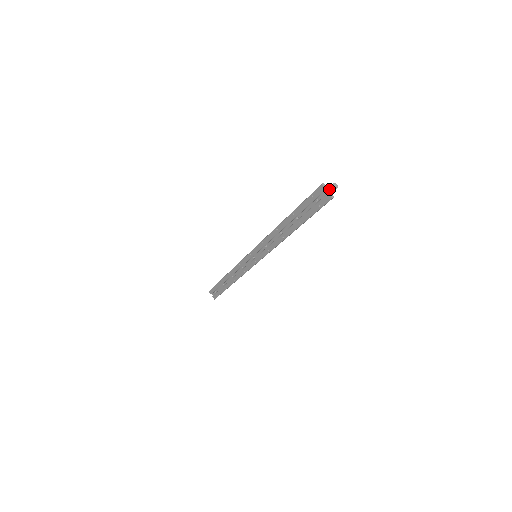
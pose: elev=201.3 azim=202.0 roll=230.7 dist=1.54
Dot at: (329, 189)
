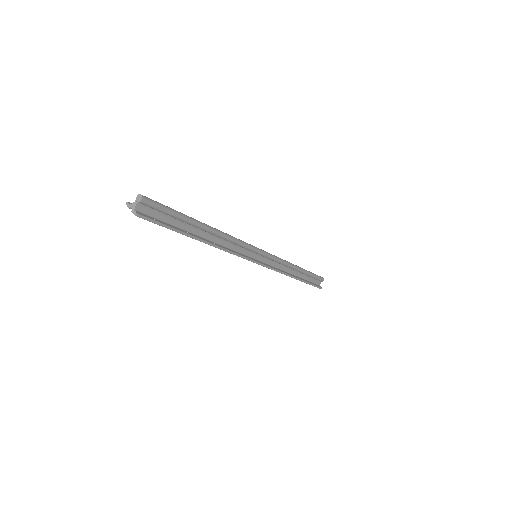
Dot at: (132, 206)
